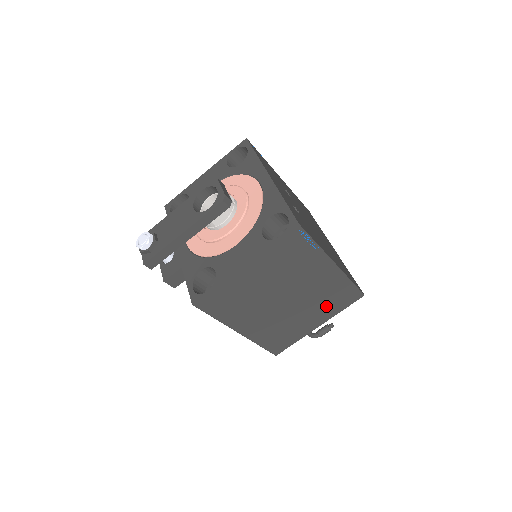
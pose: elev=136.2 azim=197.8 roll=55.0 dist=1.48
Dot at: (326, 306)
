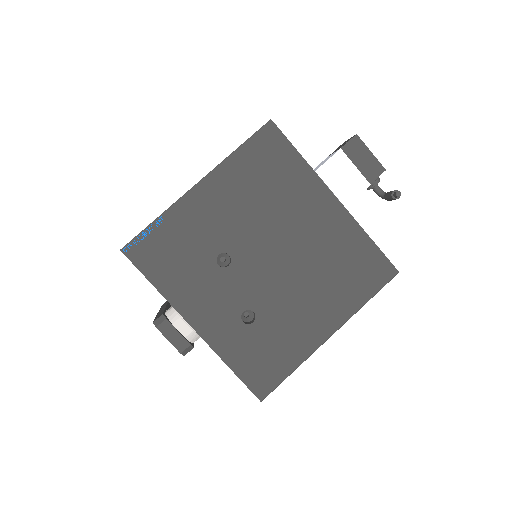
Dot at: occluded
